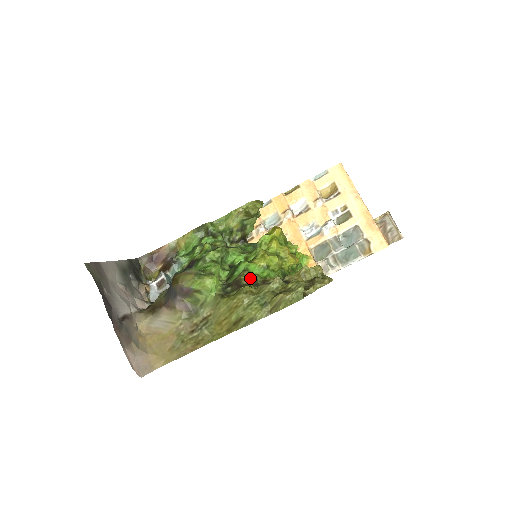
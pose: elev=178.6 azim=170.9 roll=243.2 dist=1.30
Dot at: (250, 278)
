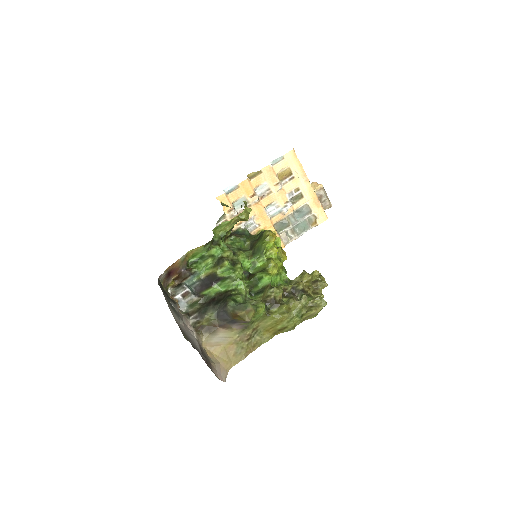
Dot at: (280, 294)
